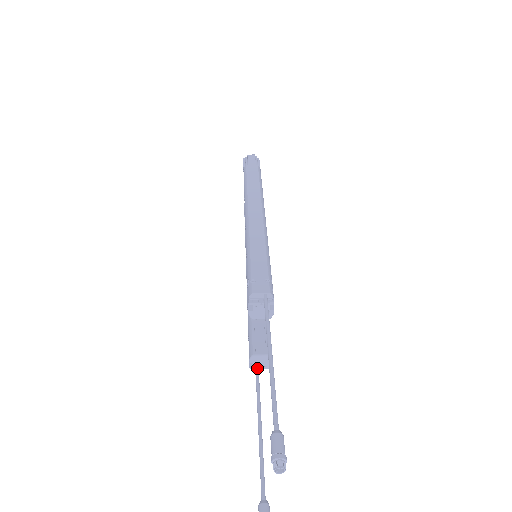
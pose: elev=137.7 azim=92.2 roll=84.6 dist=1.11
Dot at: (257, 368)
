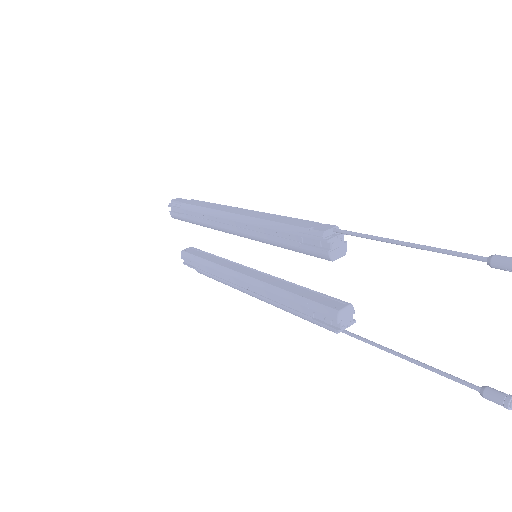
Dot at: (344, 328)
